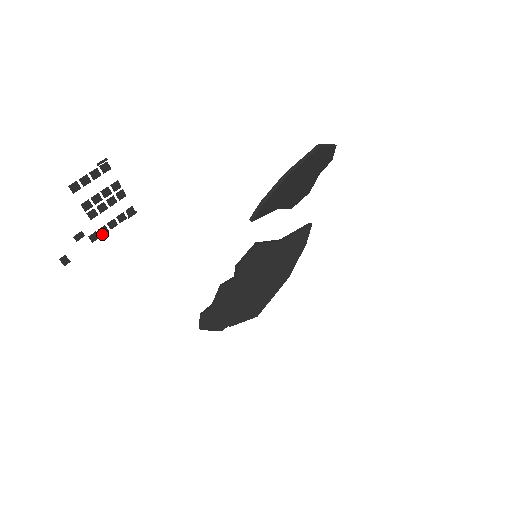
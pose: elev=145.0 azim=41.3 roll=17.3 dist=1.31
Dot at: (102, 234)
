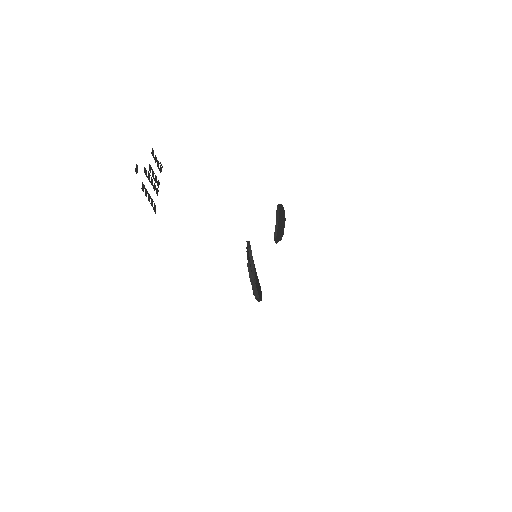
Dot at: (145, 193)
